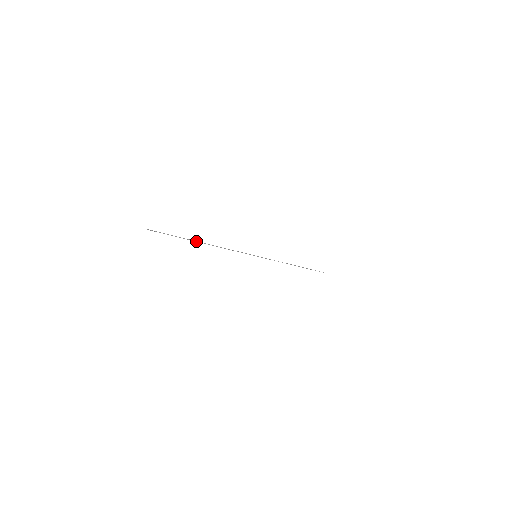
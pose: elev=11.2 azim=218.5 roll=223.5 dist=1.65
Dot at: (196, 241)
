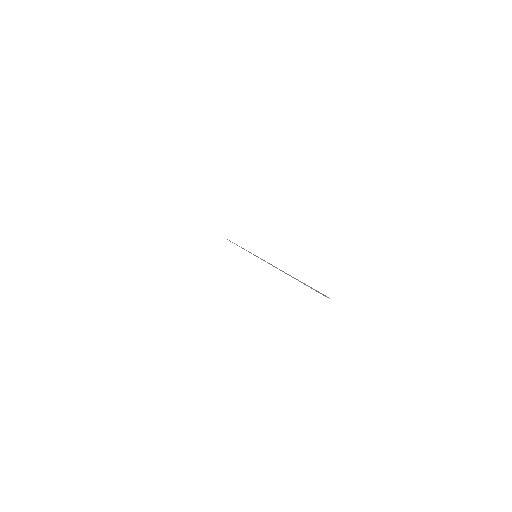
Dot at: occluded
